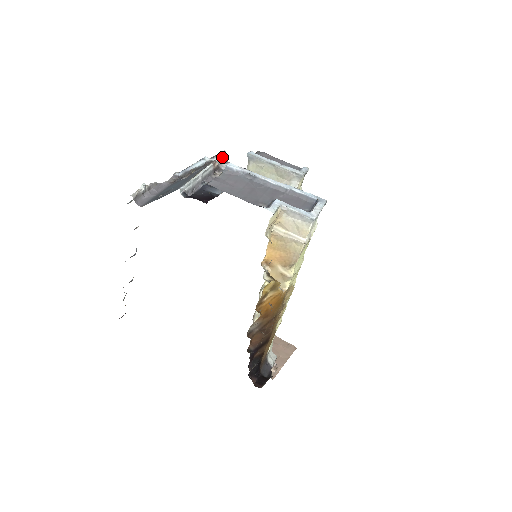
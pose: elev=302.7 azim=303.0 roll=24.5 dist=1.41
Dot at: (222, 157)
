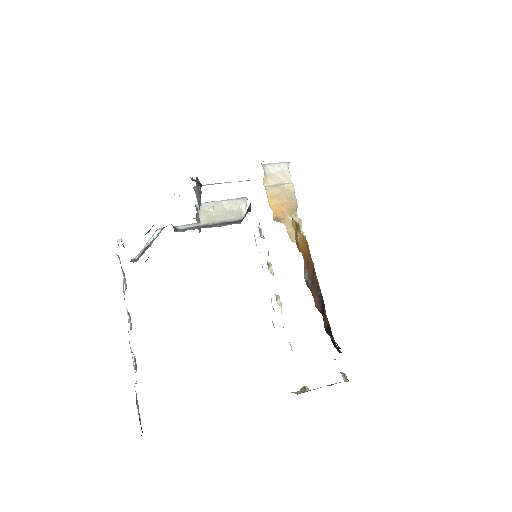
Dot at: occluded
